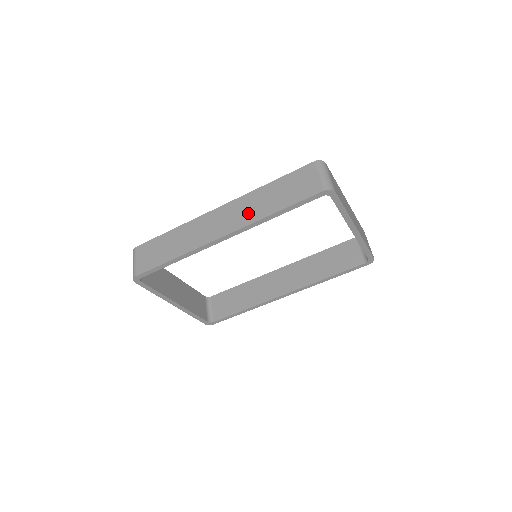
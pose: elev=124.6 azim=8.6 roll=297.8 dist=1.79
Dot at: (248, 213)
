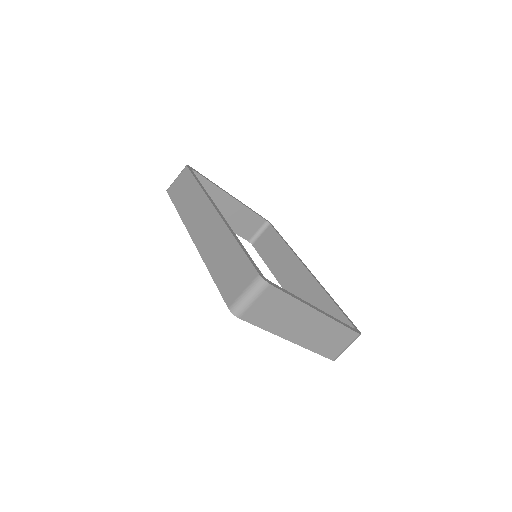
Dot at: (210, 245)
